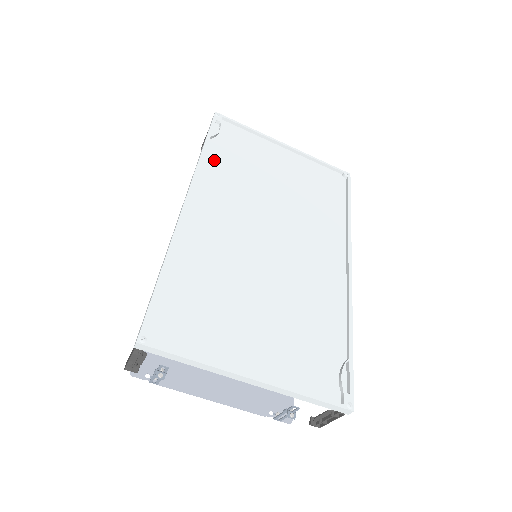
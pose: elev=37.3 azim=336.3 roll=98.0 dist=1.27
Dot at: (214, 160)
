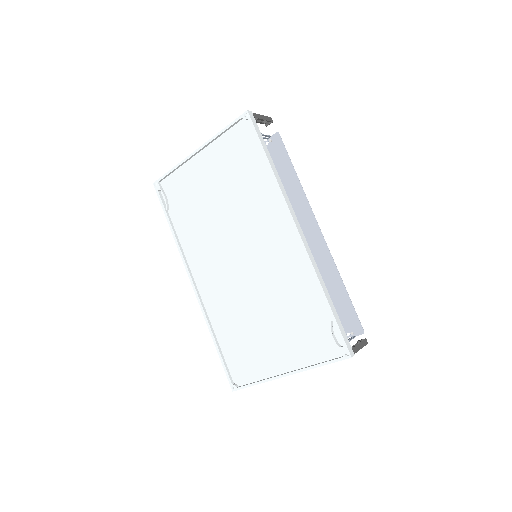
Dot at: (181, 229)
